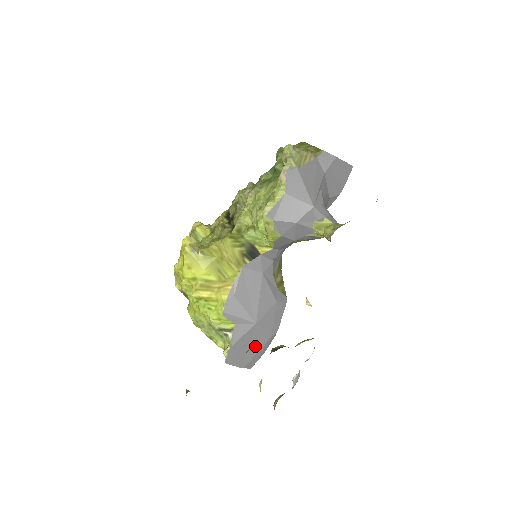
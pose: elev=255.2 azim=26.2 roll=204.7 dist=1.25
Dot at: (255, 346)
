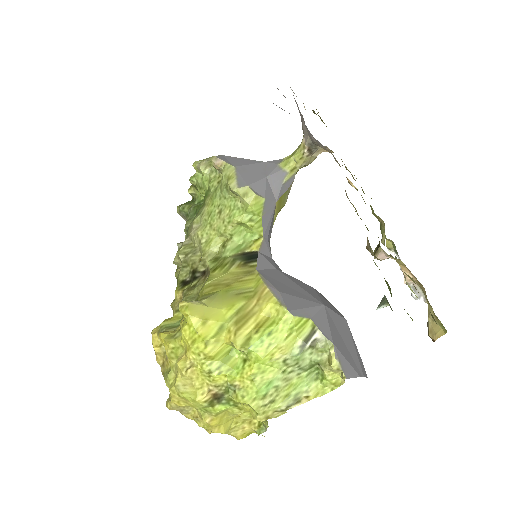
Dot at: (346, 338)
